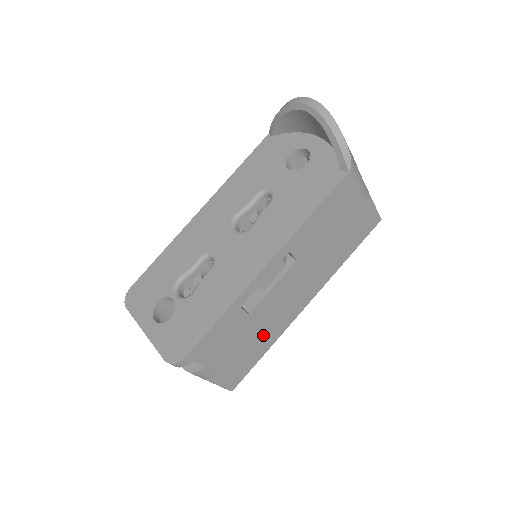
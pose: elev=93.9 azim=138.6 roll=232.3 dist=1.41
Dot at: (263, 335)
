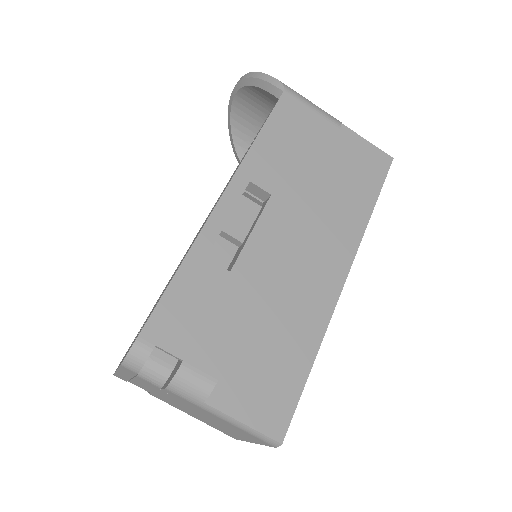
Dot at: (288, 326)
